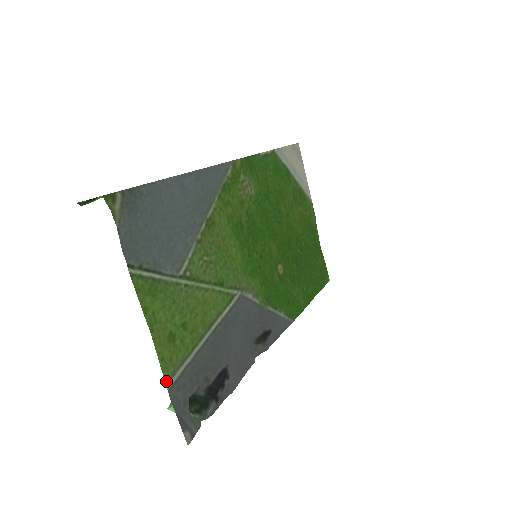
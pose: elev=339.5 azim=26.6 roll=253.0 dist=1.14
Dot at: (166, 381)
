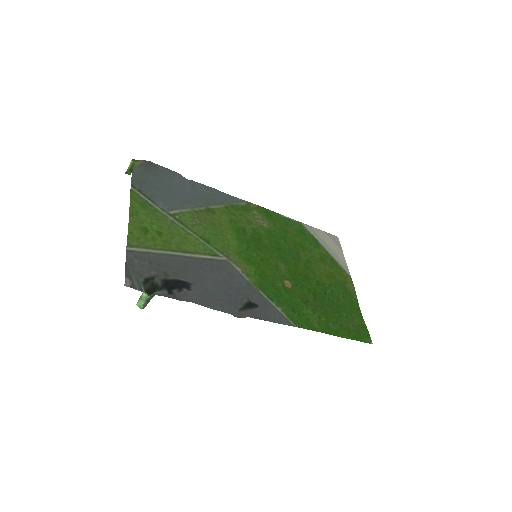
Dot at: (128, 245)
